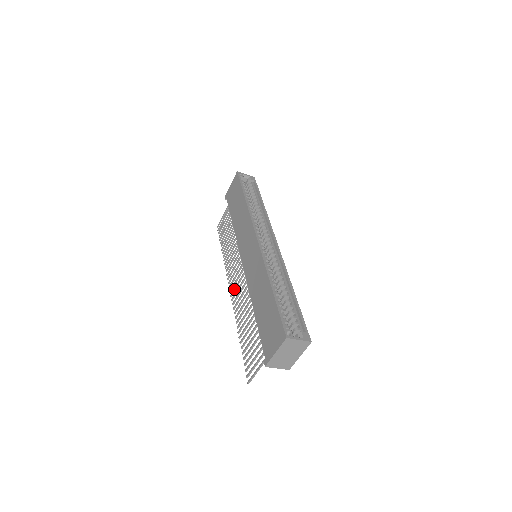
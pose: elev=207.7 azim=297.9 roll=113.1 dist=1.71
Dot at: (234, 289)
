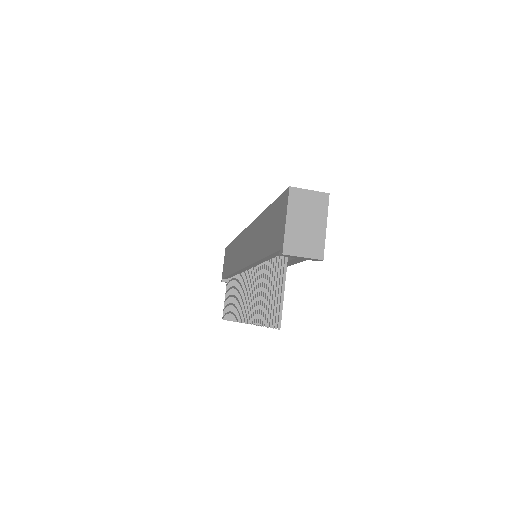
Dot at: (244, 309)
